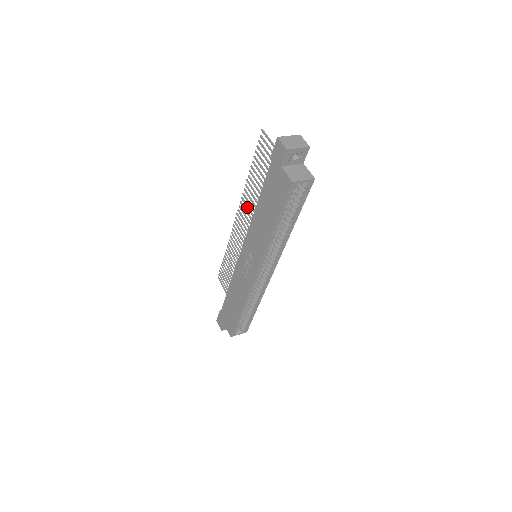
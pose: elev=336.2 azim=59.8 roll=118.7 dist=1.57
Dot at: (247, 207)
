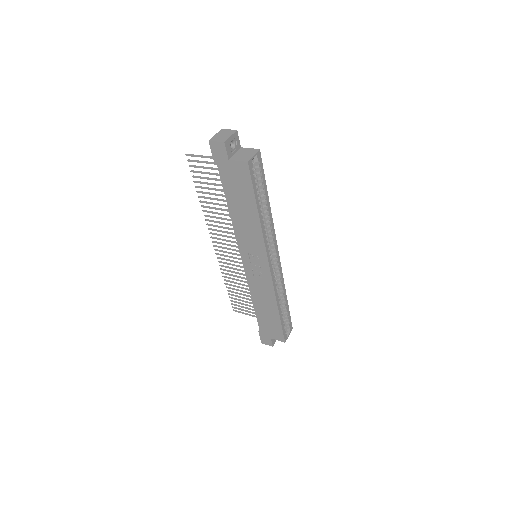
Dot at: (218, 227)
